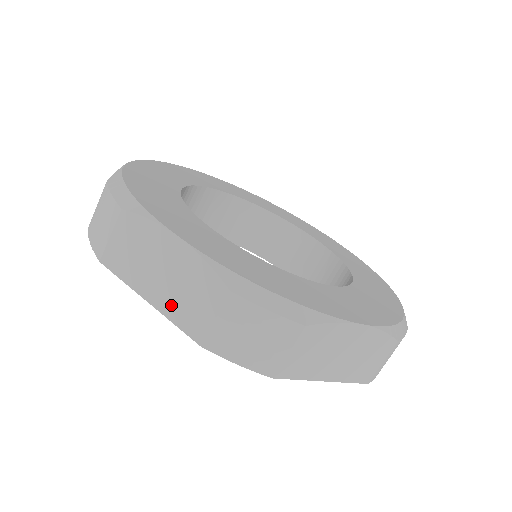
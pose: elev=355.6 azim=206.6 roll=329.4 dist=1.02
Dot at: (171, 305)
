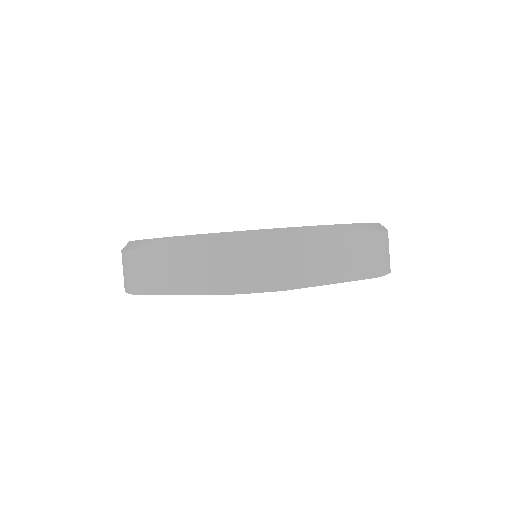
Dot at: (191, 284)
